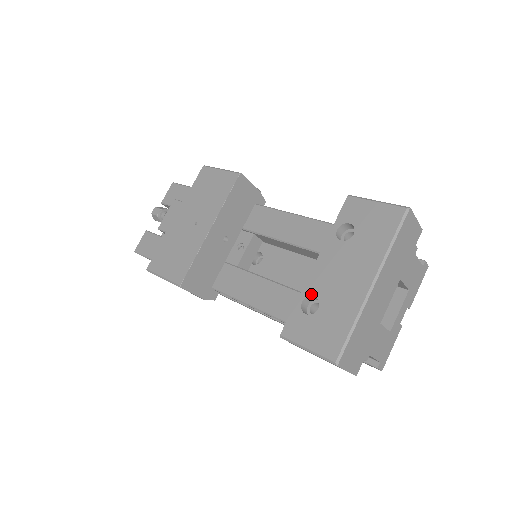
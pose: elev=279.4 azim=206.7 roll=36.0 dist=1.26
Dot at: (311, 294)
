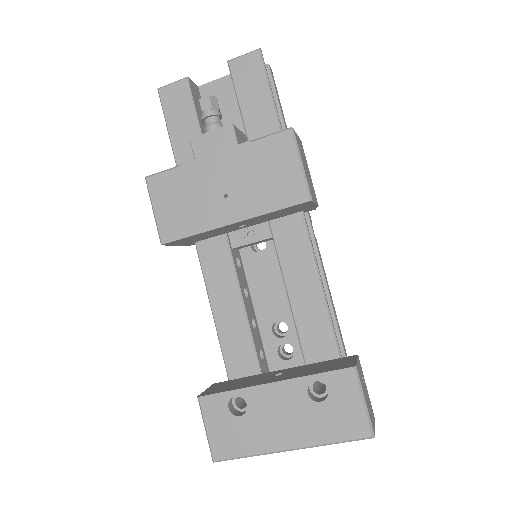
Dot at: (246, 400)
